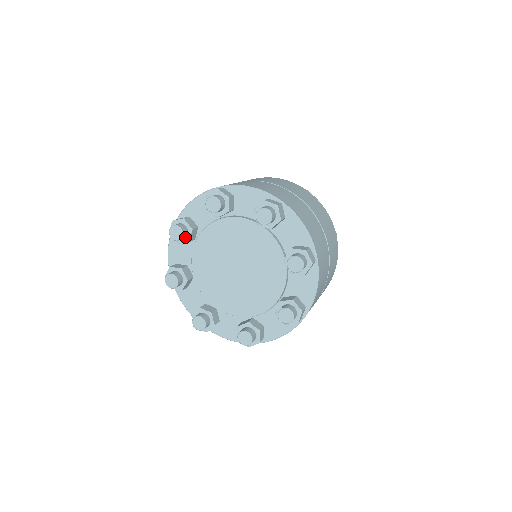
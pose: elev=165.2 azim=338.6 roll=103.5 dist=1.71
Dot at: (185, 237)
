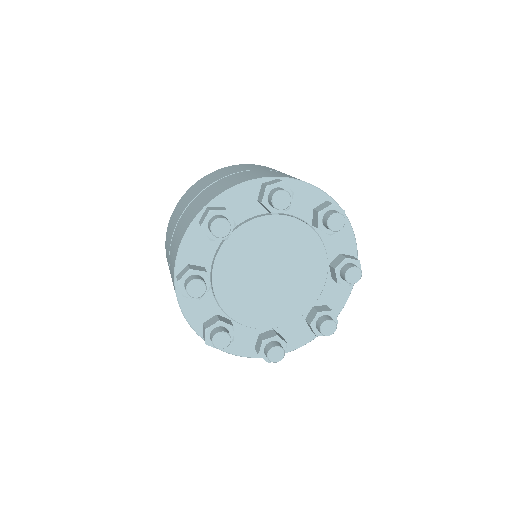
Dot at: occluded
